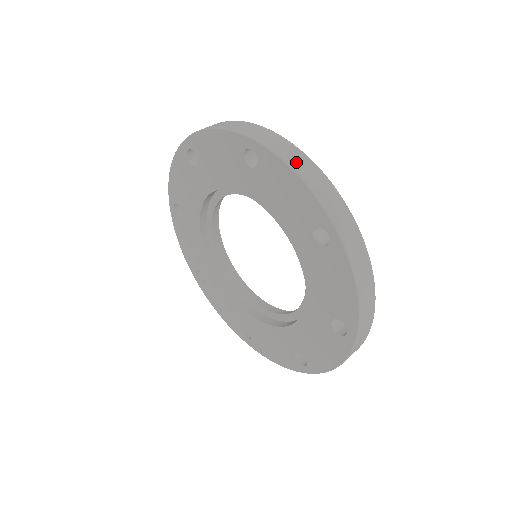
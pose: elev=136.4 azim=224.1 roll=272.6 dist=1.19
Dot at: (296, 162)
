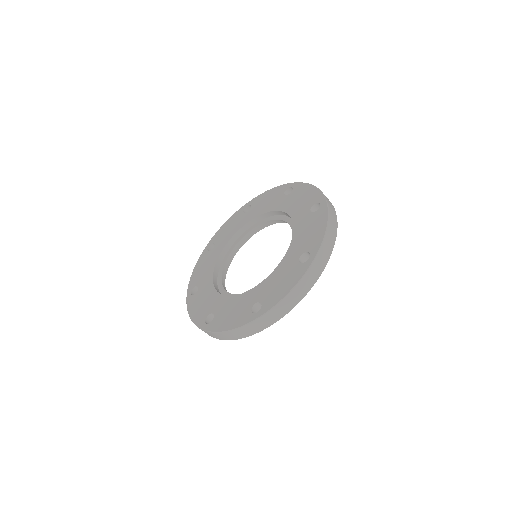
Dot at: occluded
